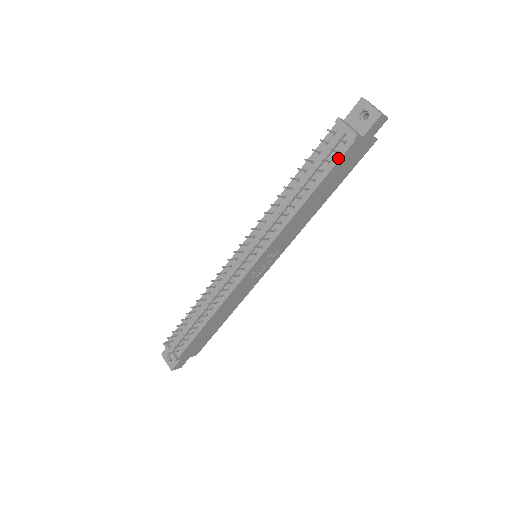
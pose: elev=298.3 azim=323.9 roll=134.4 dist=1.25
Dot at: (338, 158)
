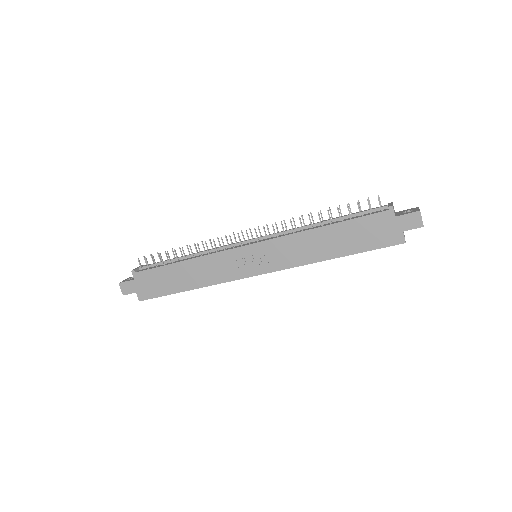
Dot at: (368, 215)
